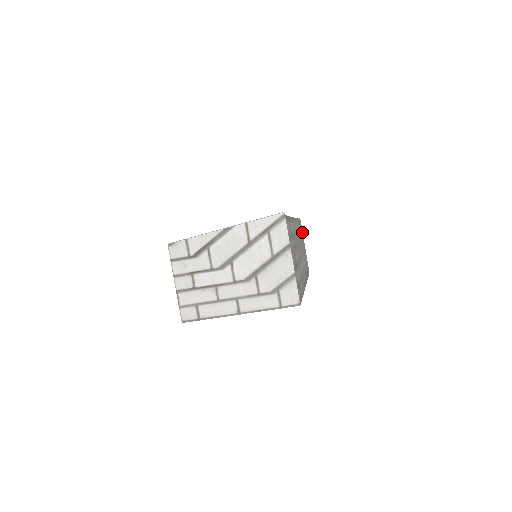
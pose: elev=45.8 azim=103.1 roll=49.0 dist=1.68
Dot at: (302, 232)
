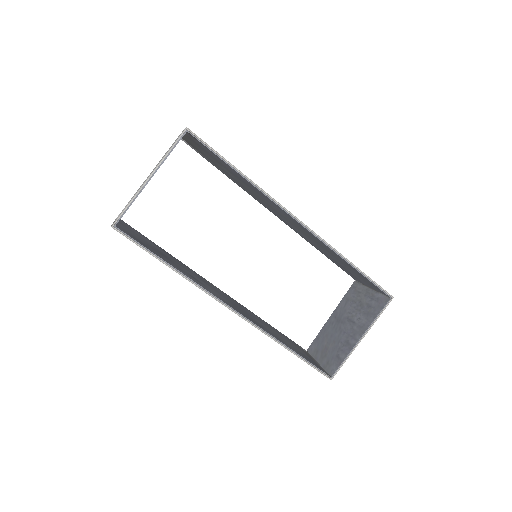
Dot at: occluded
